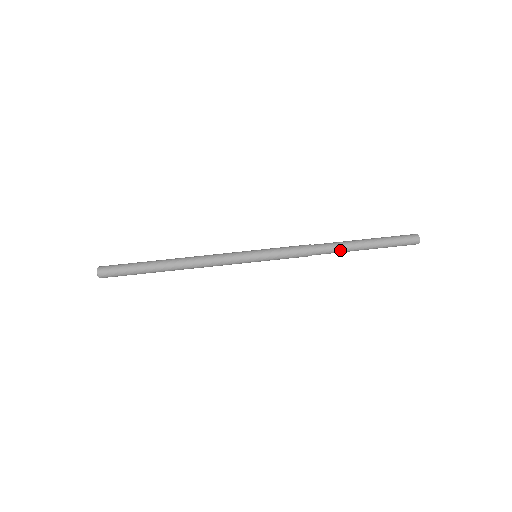
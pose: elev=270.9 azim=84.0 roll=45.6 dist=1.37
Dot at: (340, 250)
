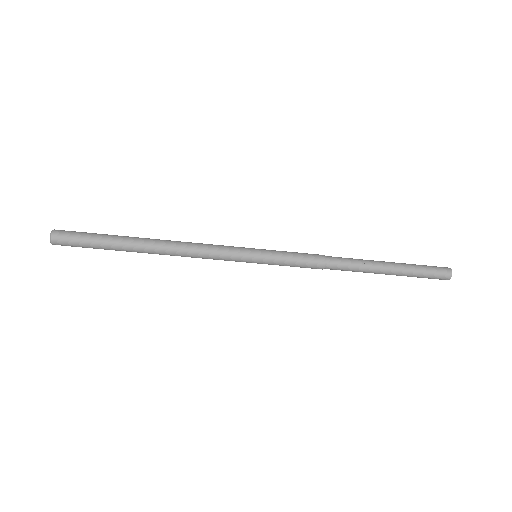
Dot at: (356, 271)
